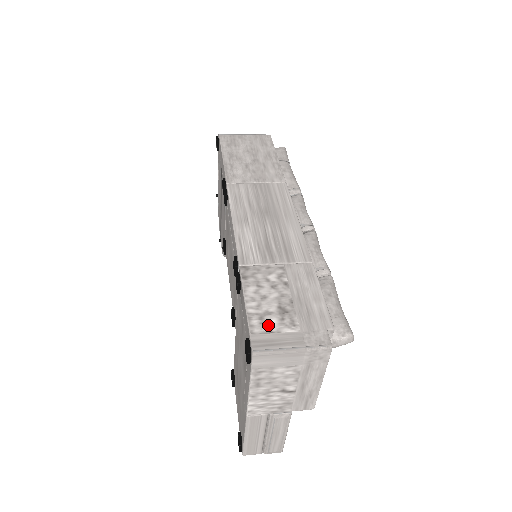
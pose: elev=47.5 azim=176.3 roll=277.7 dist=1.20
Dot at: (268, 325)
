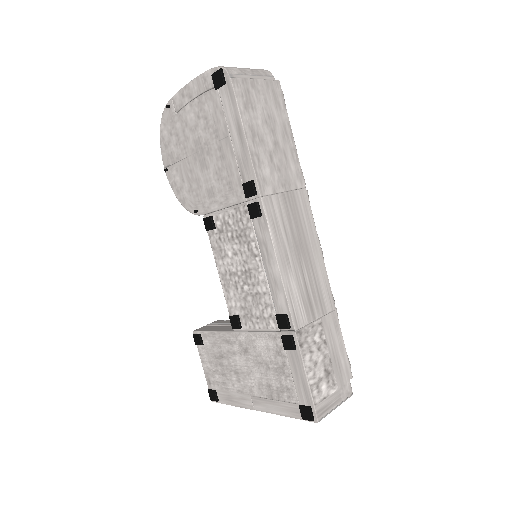
Dot at: (322, 392)
